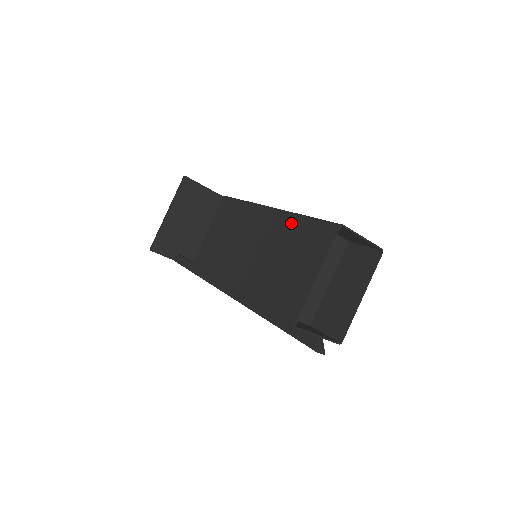
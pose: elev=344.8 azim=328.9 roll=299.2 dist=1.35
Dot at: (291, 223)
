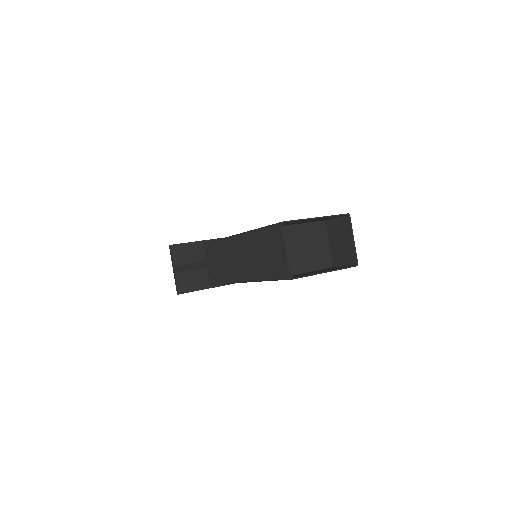
Dot at: occluded
